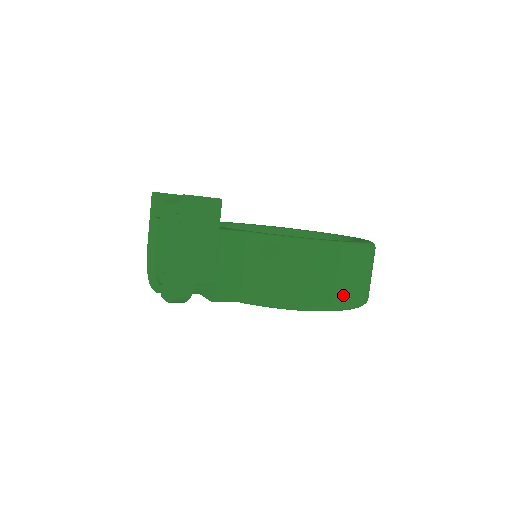
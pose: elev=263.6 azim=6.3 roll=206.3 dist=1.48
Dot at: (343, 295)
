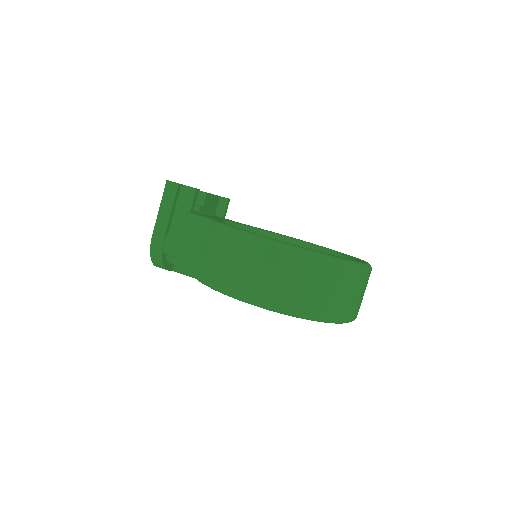
Dot at: (269, 293)
